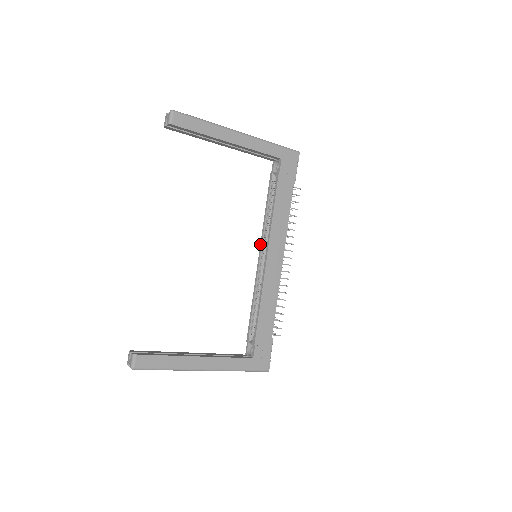
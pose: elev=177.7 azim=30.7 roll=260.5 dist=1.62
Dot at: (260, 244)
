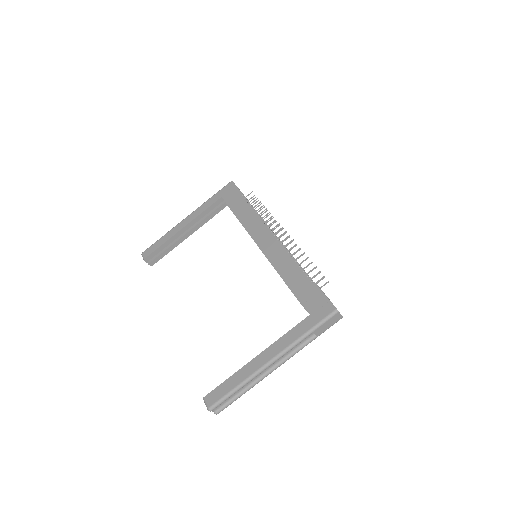
Dot at: occluded
